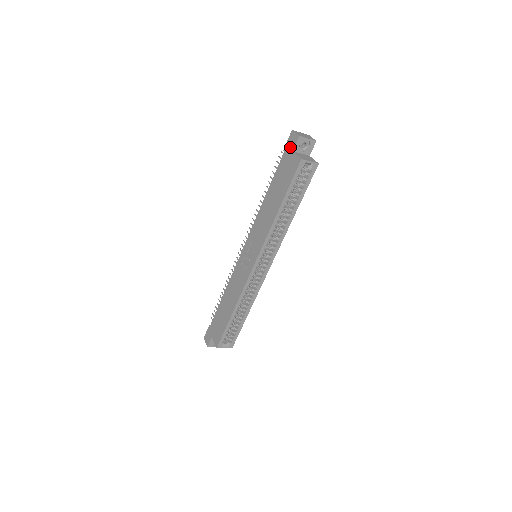
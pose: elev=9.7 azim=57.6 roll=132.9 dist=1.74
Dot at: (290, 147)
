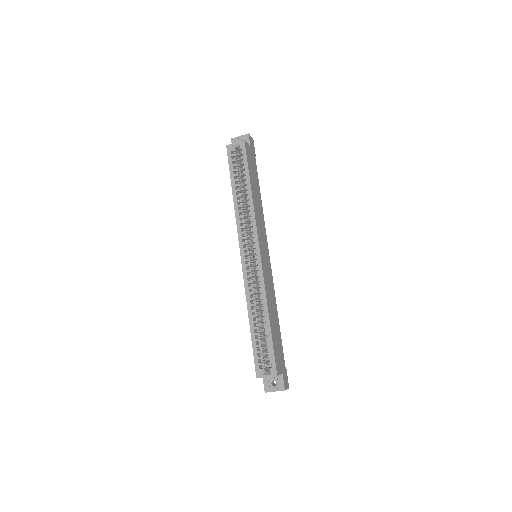
Dot at: occluded
